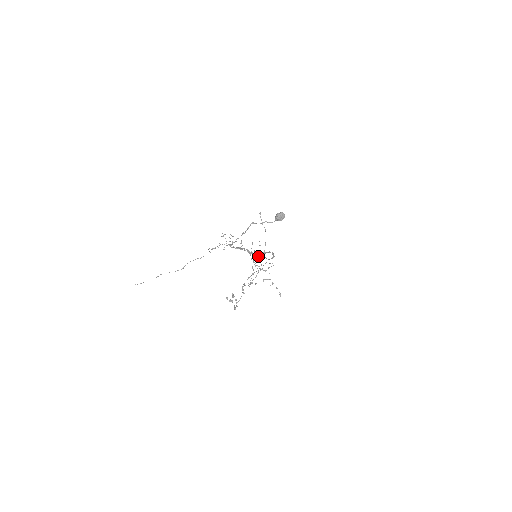
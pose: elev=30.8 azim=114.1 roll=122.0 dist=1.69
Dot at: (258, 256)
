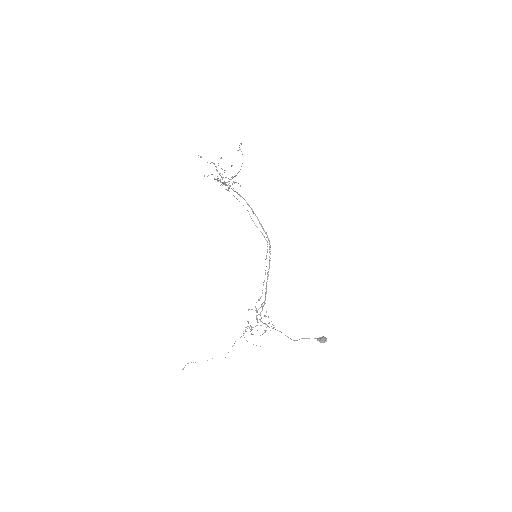
Dot at: occluded
